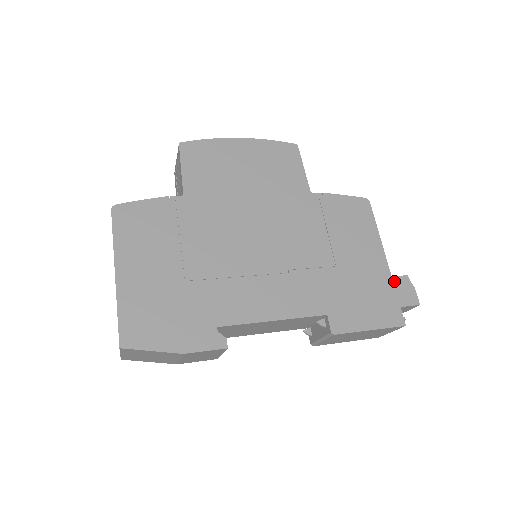
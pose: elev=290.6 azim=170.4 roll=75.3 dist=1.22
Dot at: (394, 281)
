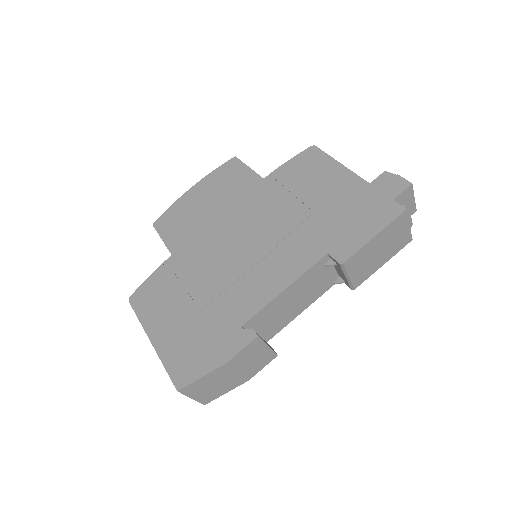
Dot at: (375, 184)
